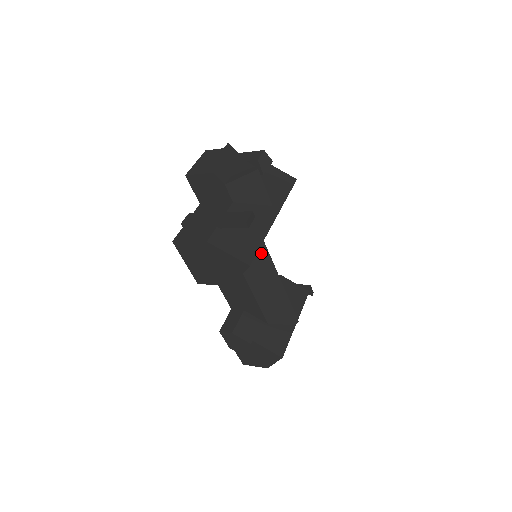
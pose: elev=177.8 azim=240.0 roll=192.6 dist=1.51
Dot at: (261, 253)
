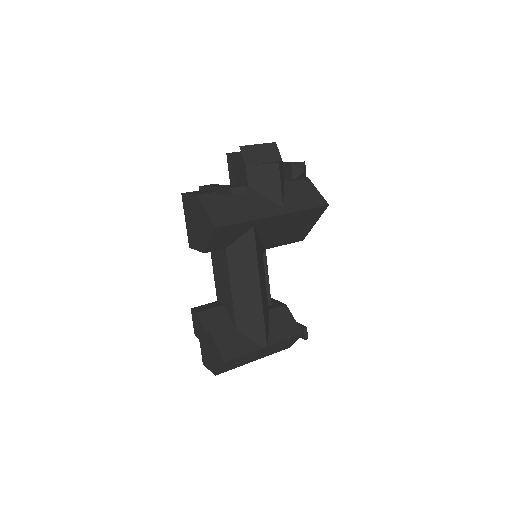
Dot at: (249, 241)
